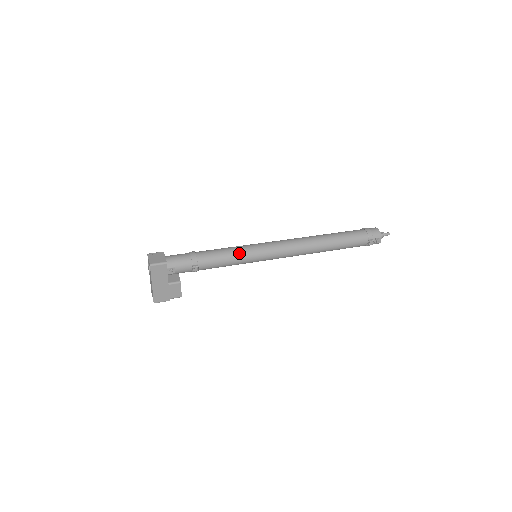
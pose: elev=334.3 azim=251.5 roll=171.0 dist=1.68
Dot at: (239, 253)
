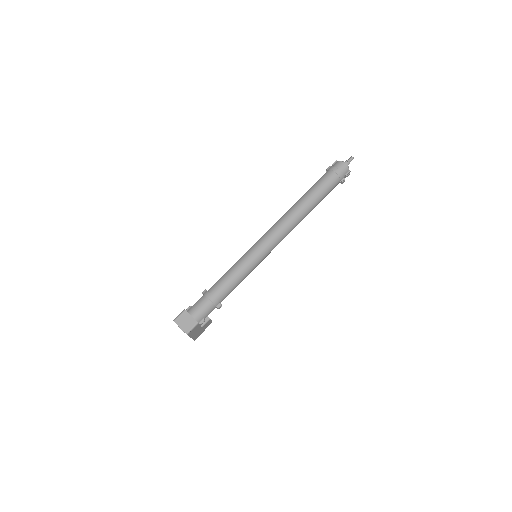
Dot at: (246, 270)
